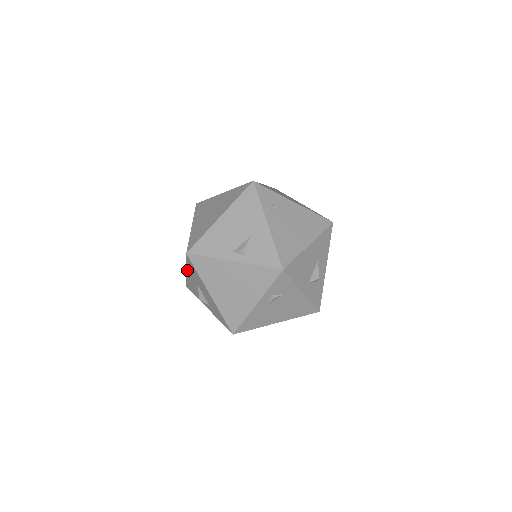
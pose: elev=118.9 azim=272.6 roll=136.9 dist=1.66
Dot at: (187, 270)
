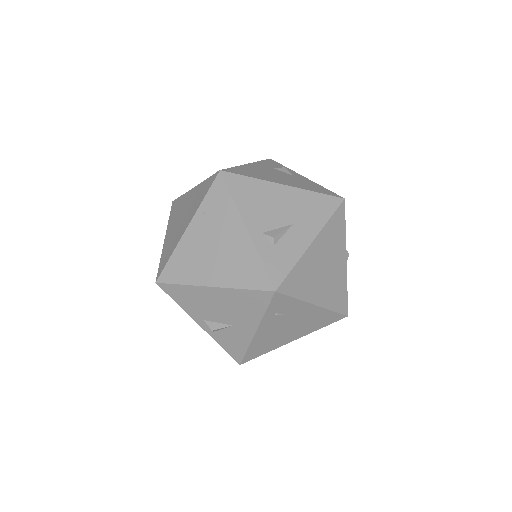
Dot at: occluded
